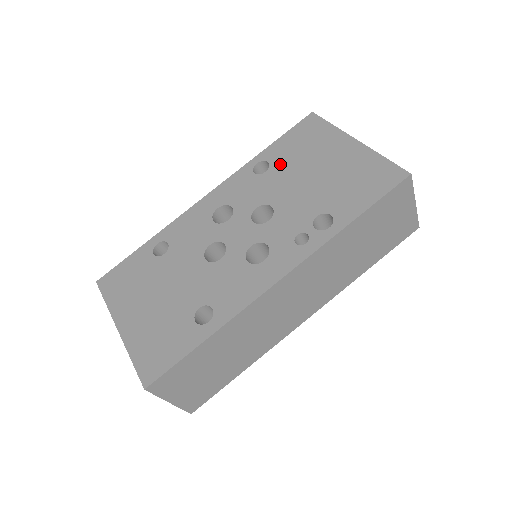
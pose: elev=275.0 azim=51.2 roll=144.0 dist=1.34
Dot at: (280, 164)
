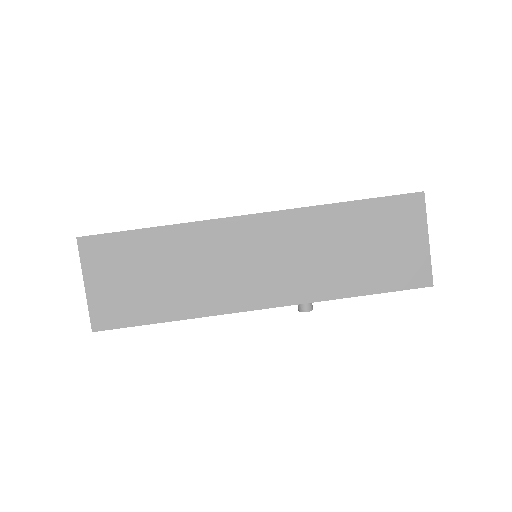
Dot at: occluded
